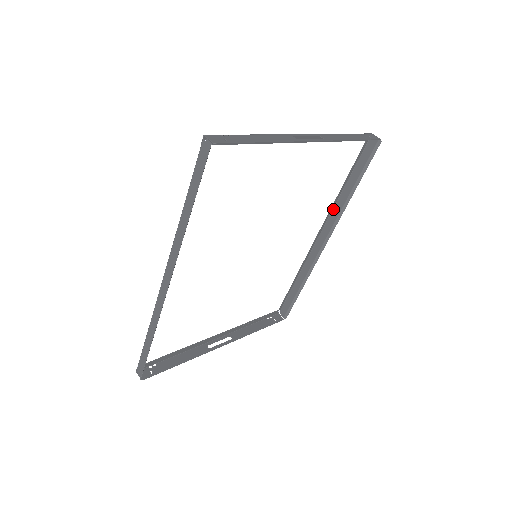
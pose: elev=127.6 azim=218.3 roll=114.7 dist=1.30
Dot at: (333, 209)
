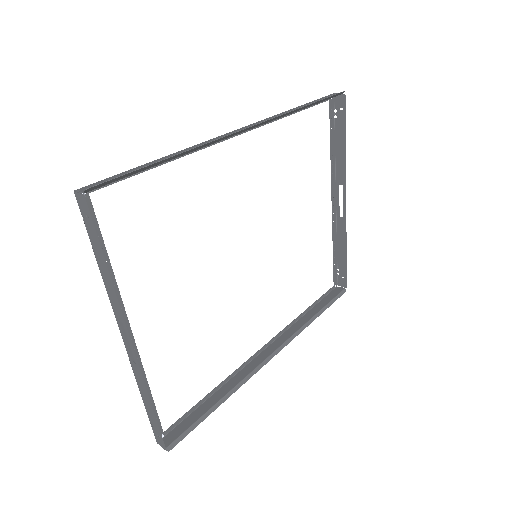
Dot at: (290, 328)
